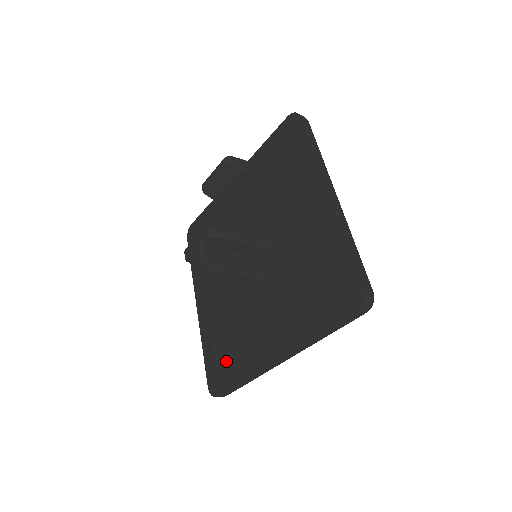
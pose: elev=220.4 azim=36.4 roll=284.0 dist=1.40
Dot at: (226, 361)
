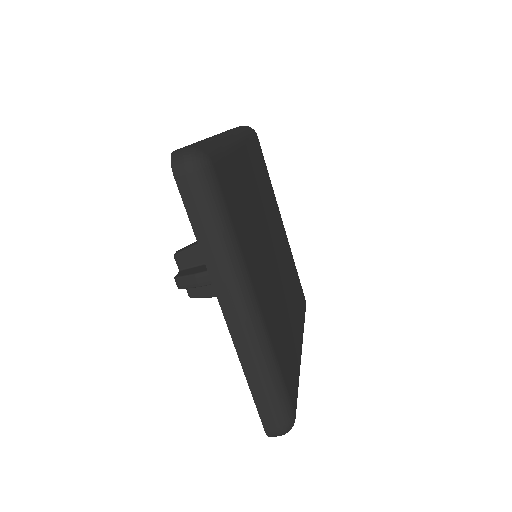
Dot at: occluded
